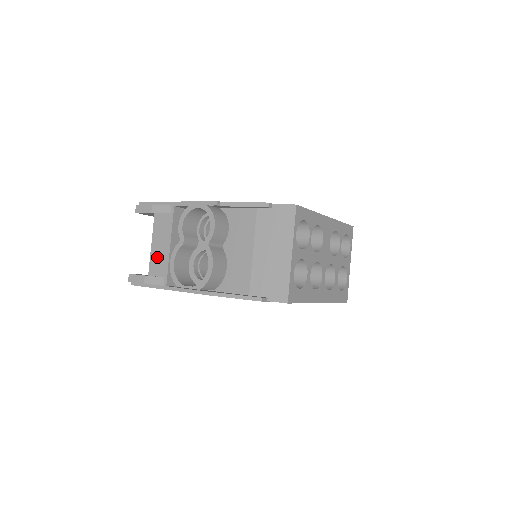
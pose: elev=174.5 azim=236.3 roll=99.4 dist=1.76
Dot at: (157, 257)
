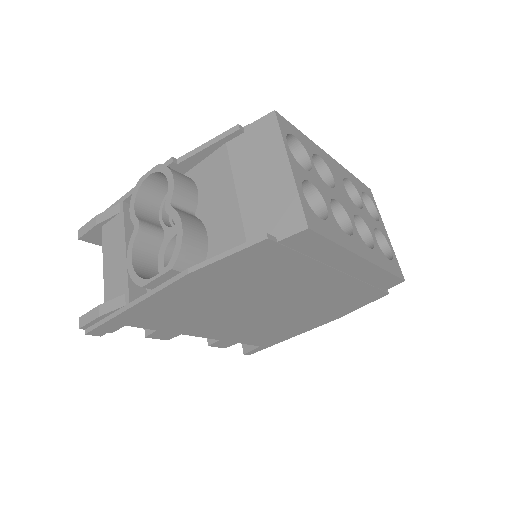
Dot at: (112, 274)
